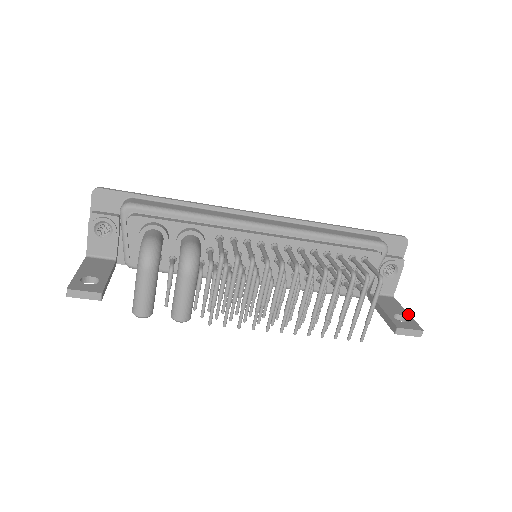
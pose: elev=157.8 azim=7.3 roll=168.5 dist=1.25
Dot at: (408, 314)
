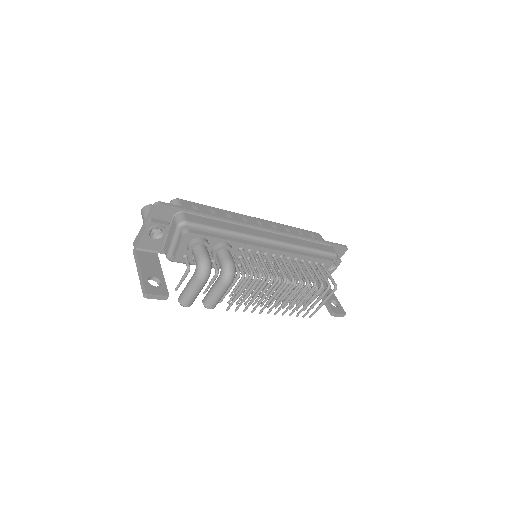
Dot at: (337, 299)
